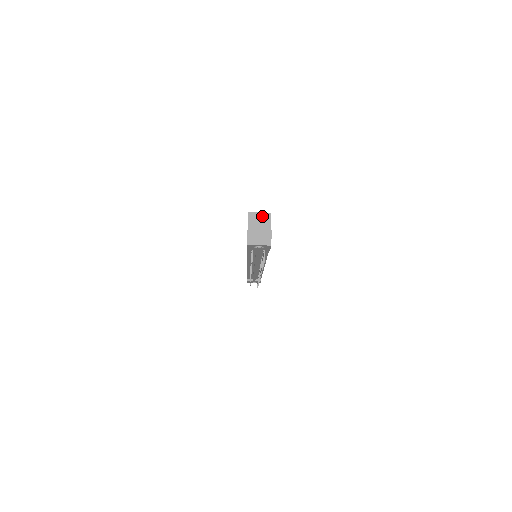
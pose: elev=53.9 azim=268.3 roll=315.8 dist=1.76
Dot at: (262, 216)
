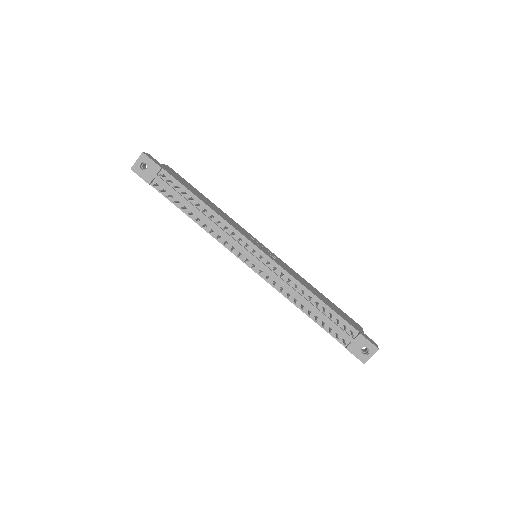
Dot at: occluded
